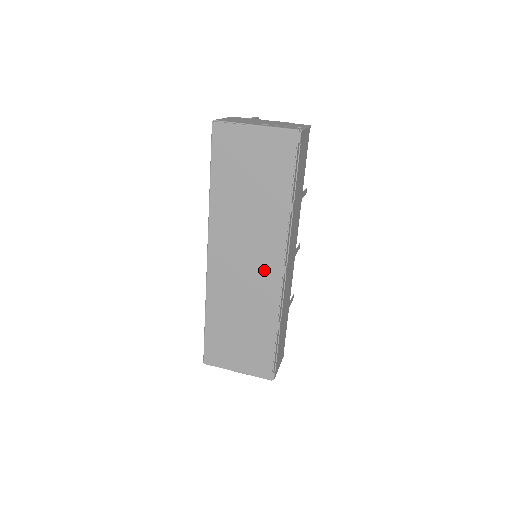
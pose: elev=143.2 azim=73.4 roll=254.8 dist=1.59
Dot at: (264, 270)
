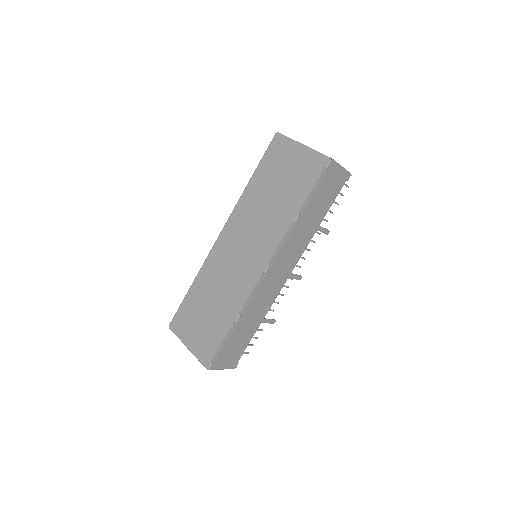
Dot at: (252, 262)
